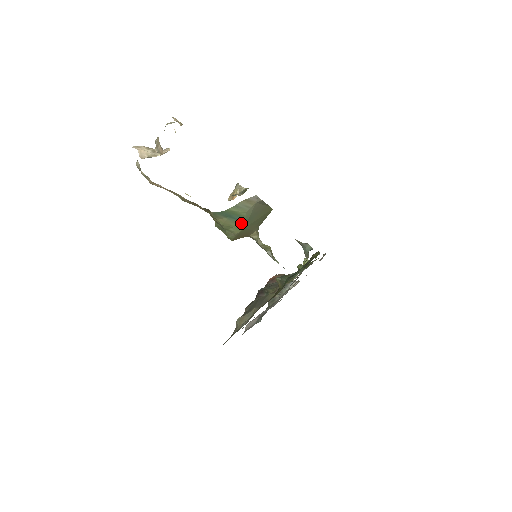
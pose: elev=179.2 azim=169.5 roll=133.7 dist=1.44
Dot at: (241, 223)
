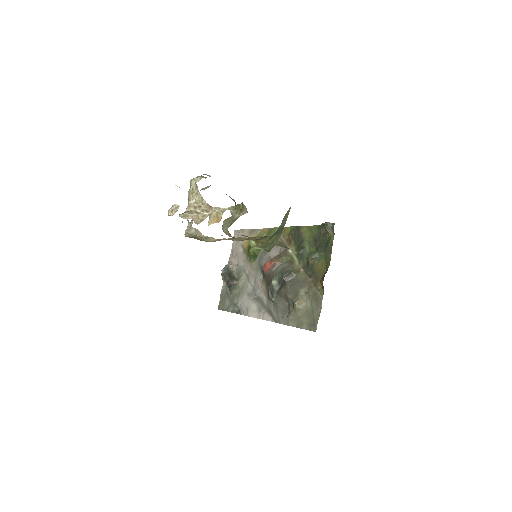
Dot at: (280, 233)
